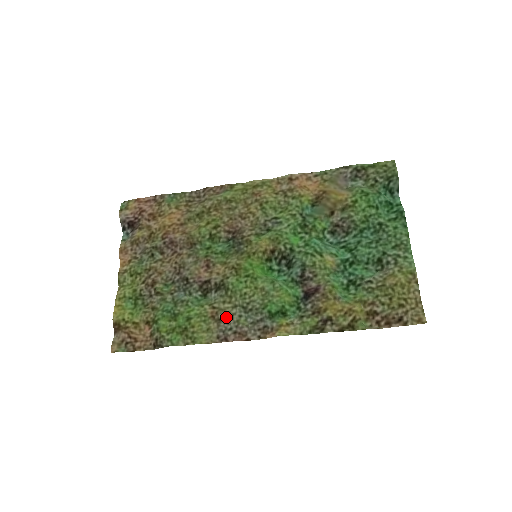
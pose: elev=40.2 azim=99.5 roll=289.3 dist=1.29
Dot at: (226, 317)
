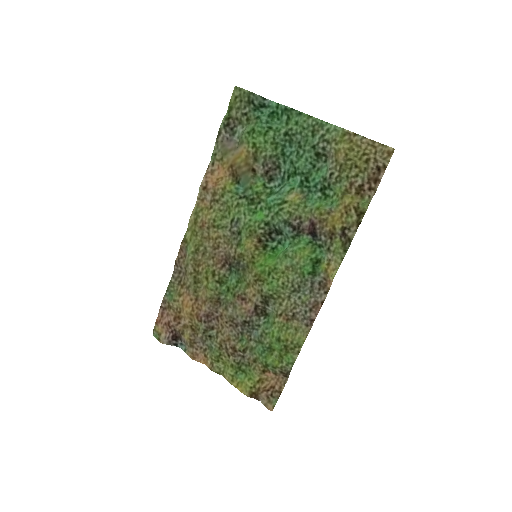
Dot at: (294, 310)
